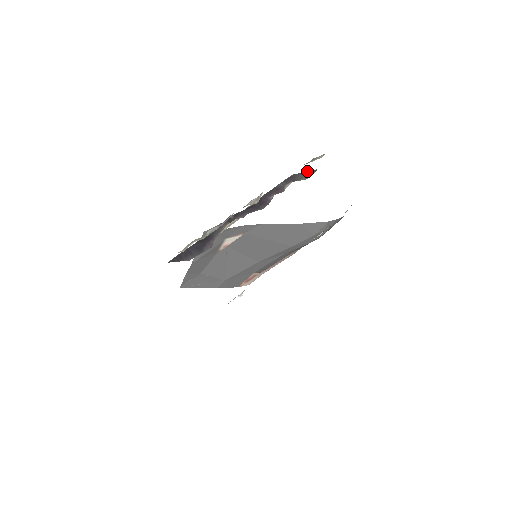
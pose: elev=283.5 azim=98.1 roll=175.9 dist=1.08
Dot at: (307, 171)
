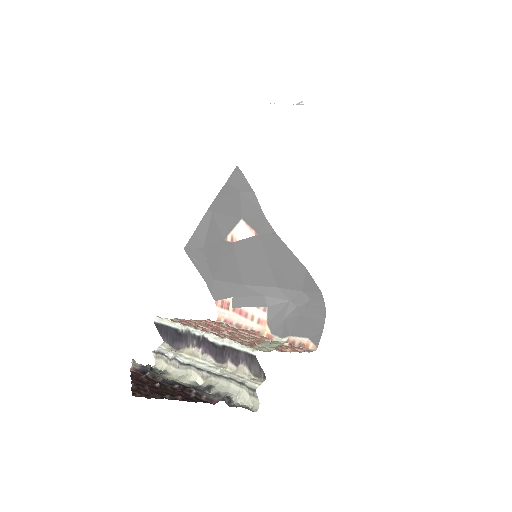
Dot at: (262, 369)
